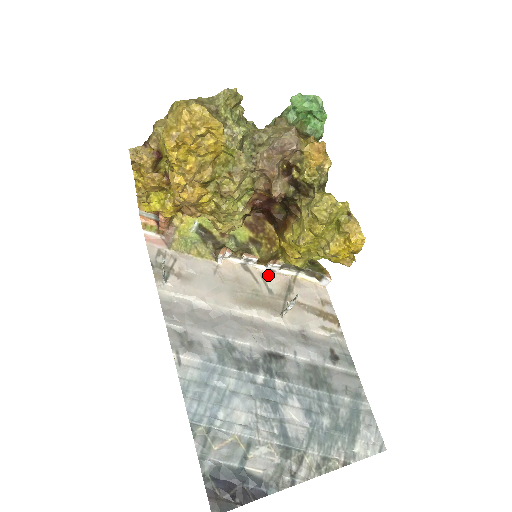
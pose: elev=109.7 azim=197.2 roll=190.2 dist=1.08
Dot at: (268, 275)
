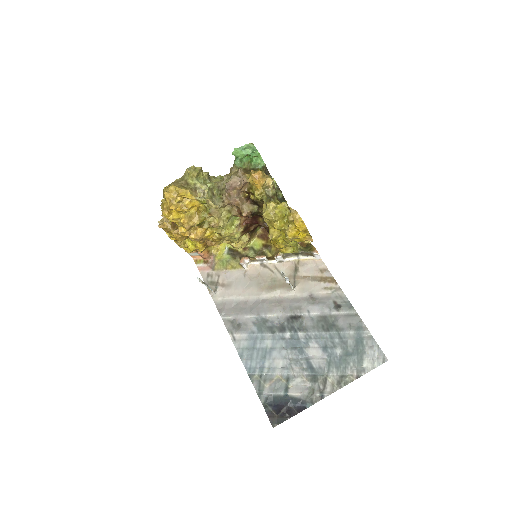
Dot at: (280, 265)
